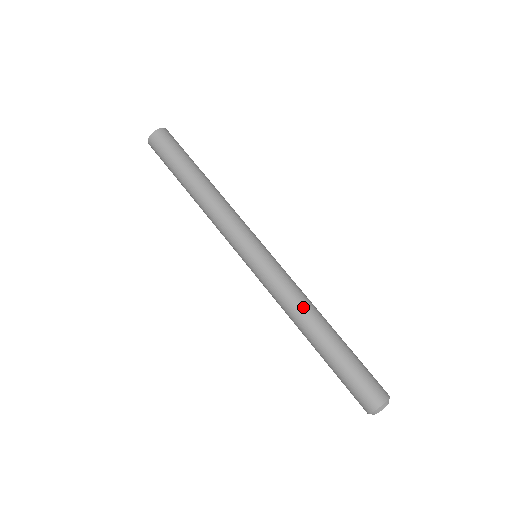
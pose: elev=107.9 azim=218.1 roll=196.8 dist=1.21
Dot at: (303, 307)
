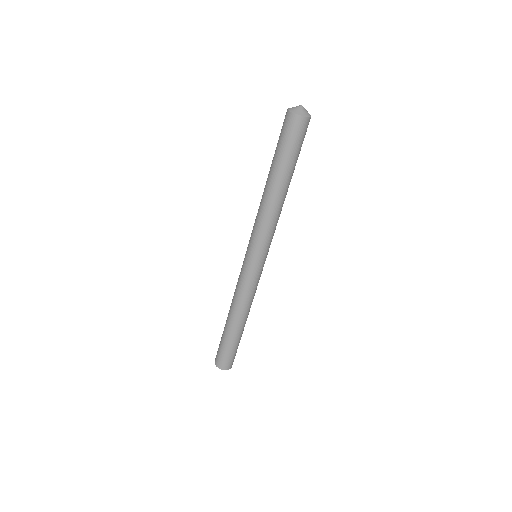
Dot at: (237, 306)
